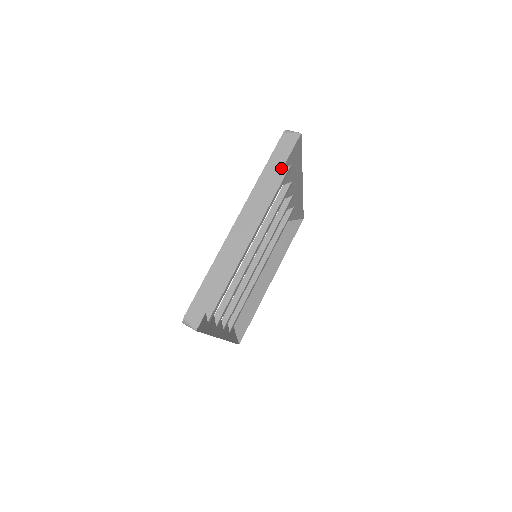
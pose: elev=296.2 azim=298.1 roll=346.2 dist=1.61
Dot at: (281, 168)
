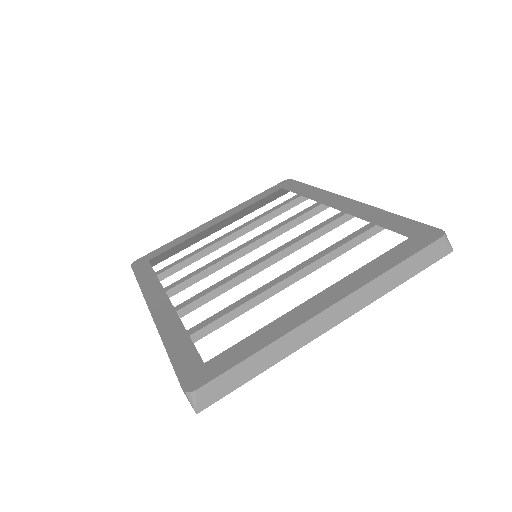
Dot at: (409, 277)
